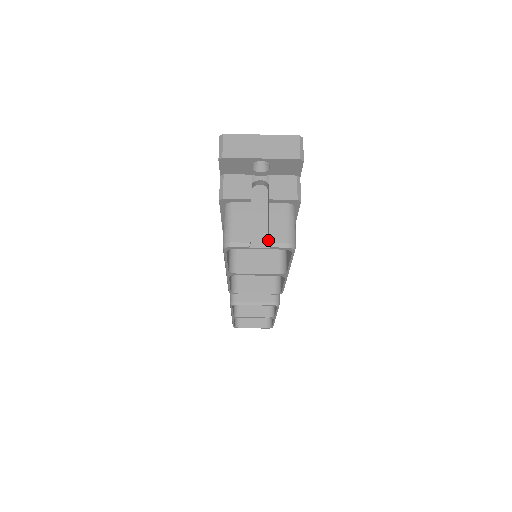
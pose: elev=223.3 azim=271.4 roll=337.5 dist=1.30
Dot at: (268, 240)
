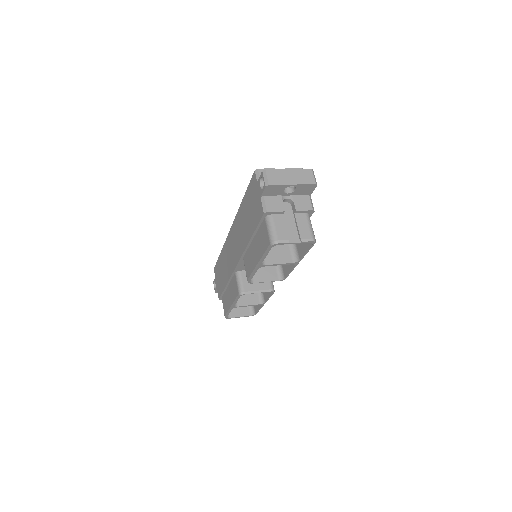
Dot at: (299, 237)
